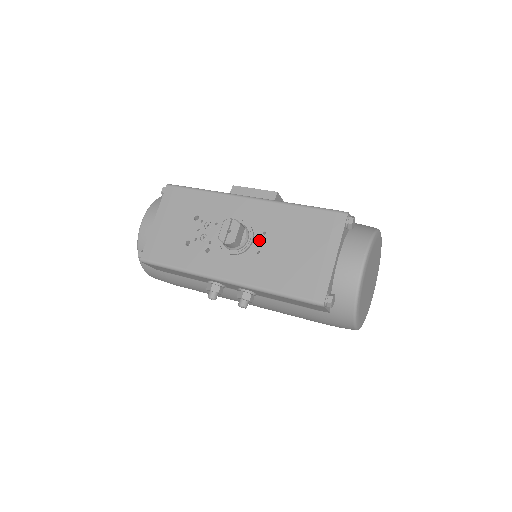
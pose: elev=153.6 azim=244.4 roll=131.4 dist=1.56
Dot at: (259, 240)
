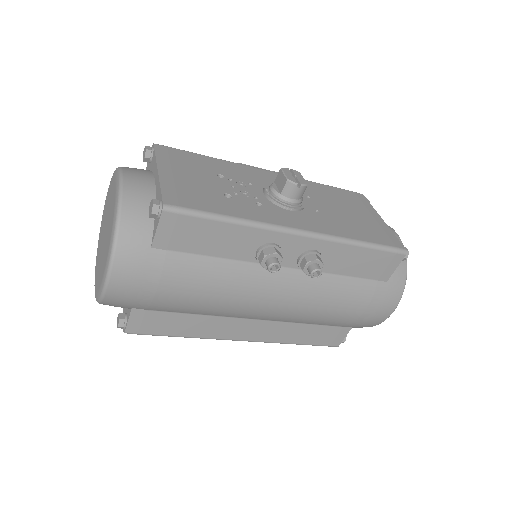
Dot at: (309, 202)
